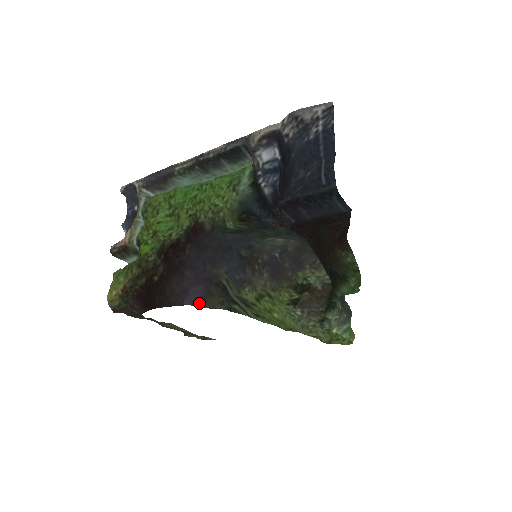
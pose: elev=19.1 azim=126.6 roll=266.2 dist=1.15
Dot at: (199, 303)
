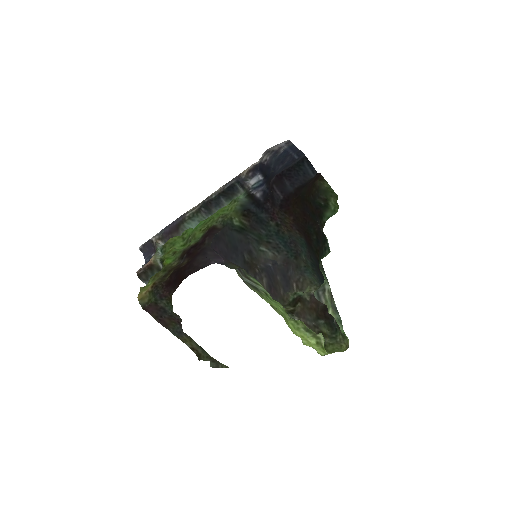
Dot at: (223, 264)
